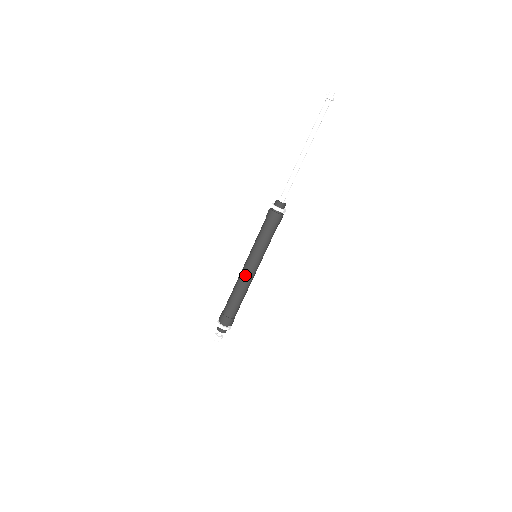
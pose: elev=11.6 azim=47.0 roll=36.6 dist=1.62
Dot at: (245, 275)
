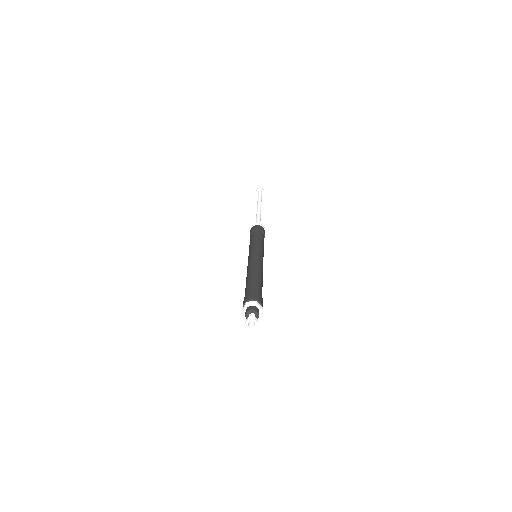
Dot at: (251, 262)
